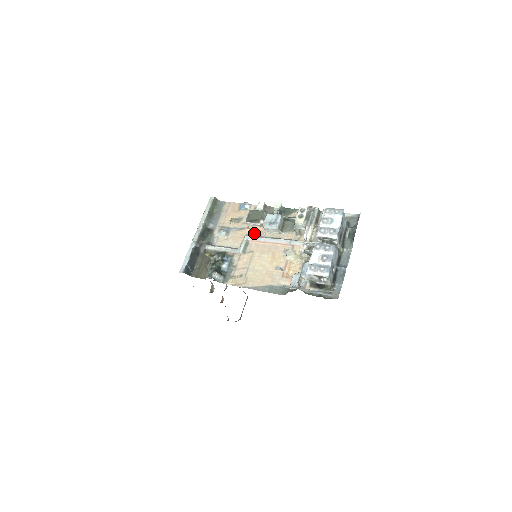
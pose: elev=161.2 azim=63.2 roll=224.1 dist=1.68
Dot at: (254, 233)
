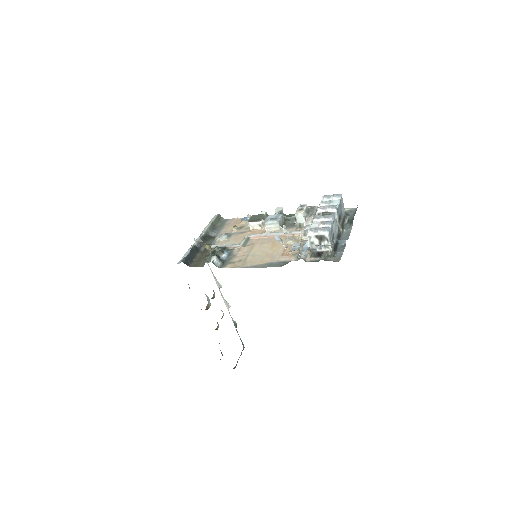
Dot at: (255, 233)
